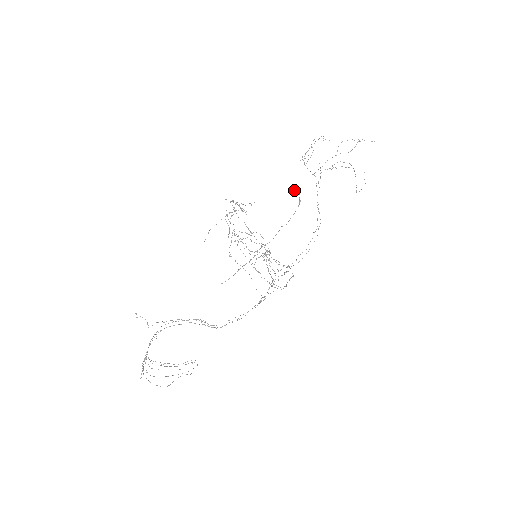
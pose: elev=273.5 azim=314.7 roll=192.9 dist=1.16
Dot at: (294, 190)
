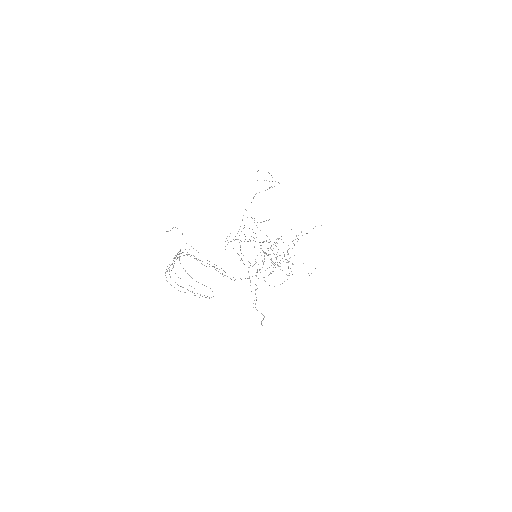
Dot at: (277, 238)
